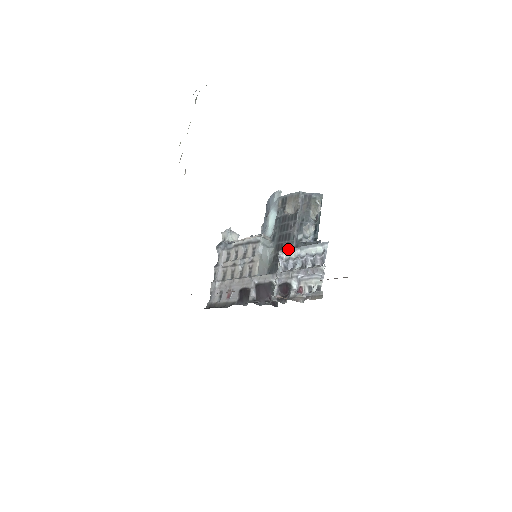
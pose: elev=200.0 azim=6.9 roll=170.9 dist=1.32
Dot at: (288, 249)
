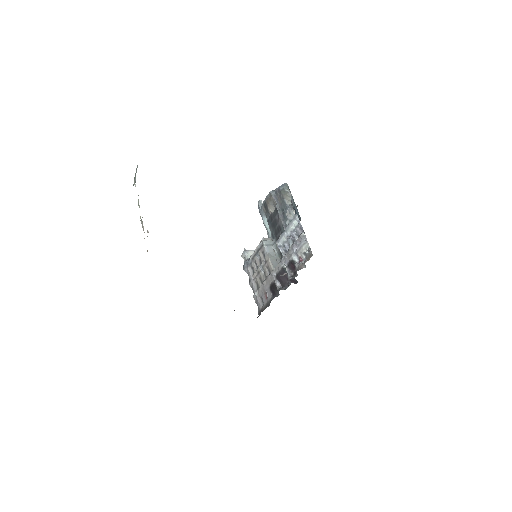
Dot at: (279, 237)
